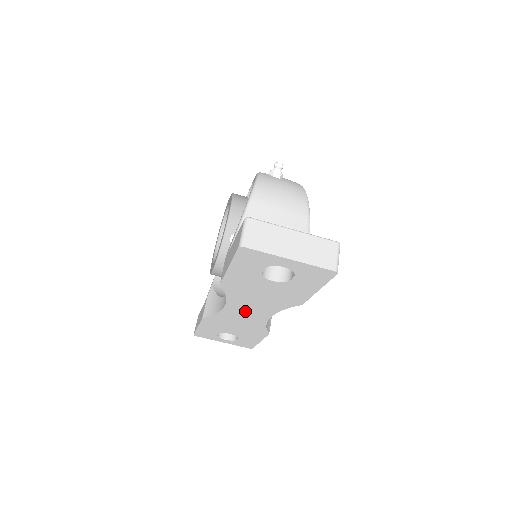
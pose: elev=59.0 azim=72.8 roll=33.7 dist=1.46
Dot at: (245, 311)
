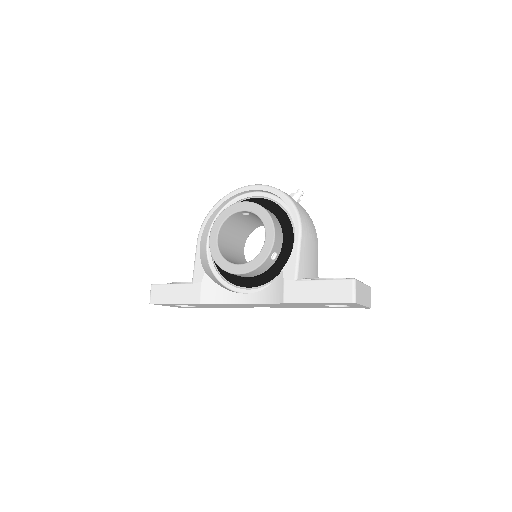
Dot at: occluded
